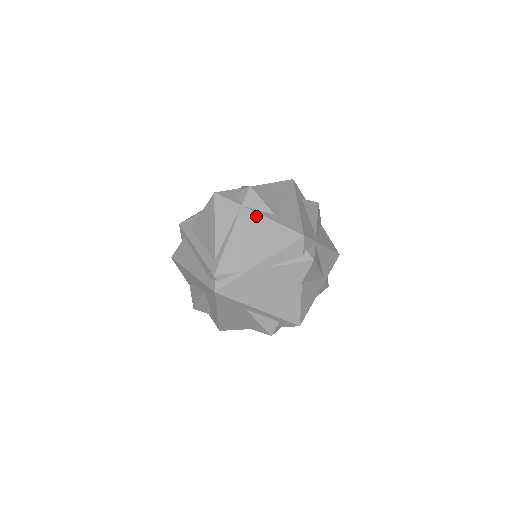
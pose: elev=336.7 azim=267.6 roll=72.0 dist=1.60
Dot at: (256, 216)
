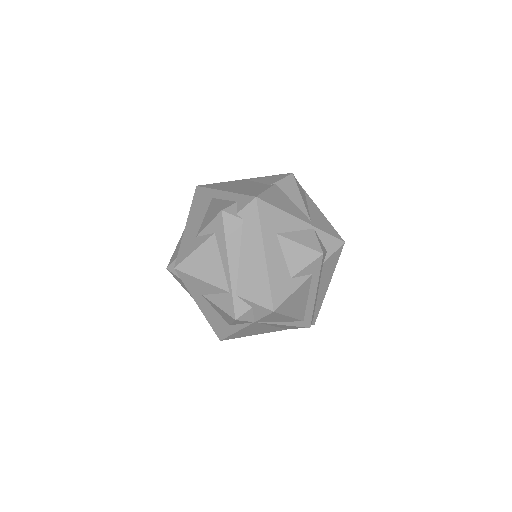
Dot at: occluded
